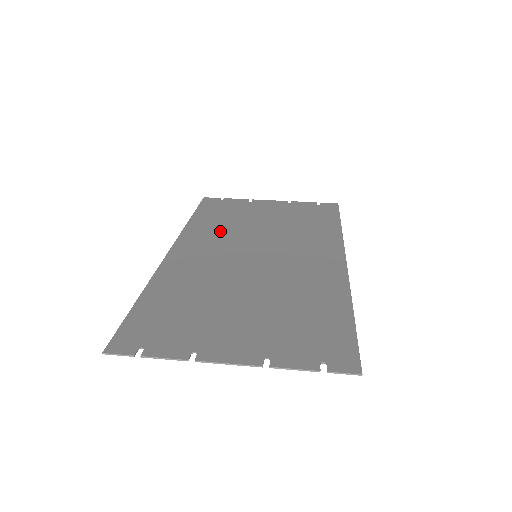
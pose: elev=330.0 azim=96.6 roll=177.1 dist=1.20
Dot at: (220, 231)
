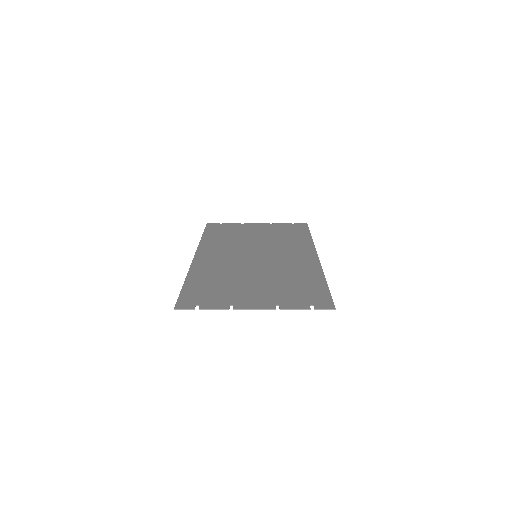
Dot at: (226, 243)
